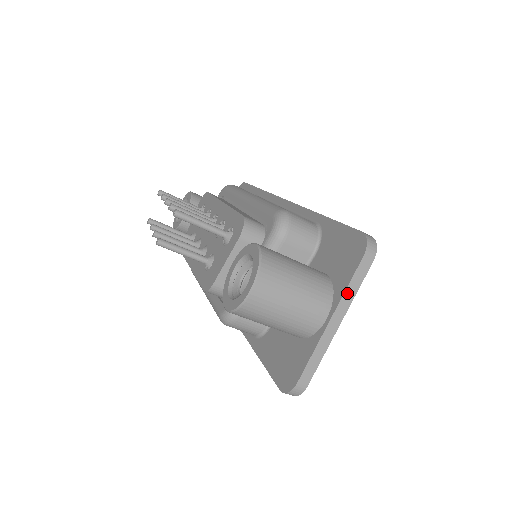
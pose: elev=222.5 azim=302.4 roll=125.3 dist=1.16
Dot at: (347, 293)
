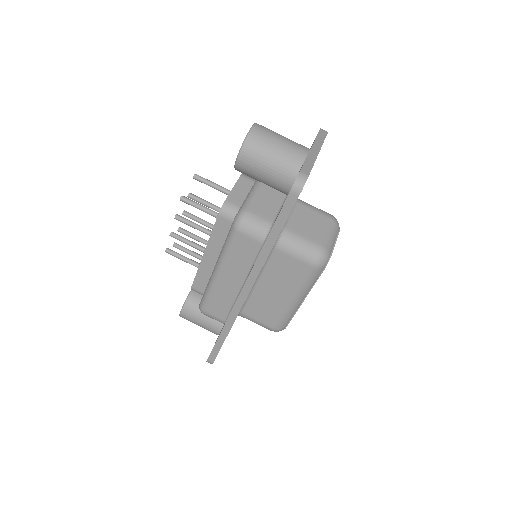
Dot at: (317, 140)
